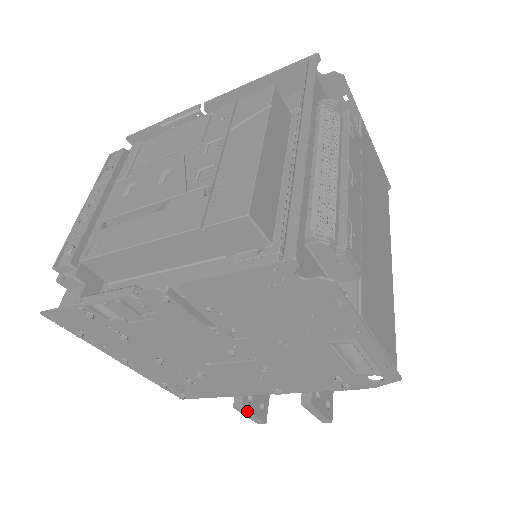
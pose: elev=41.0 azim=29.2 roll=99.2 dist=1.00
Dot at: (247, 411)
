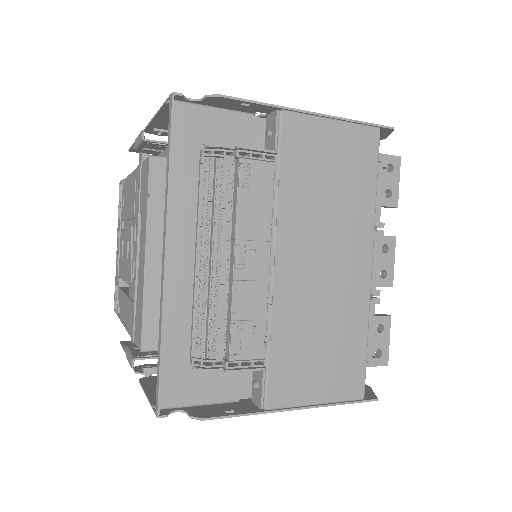
Dot at: occluded
